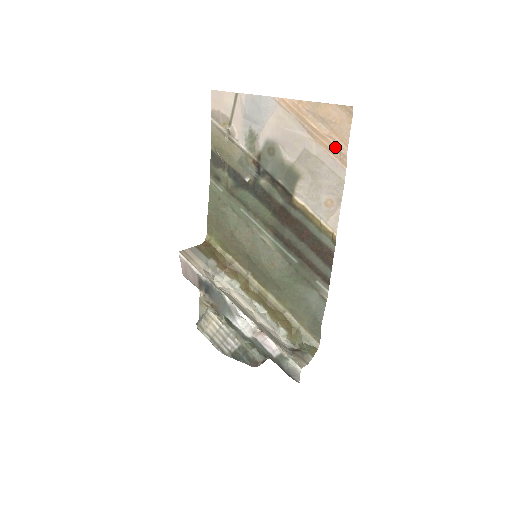
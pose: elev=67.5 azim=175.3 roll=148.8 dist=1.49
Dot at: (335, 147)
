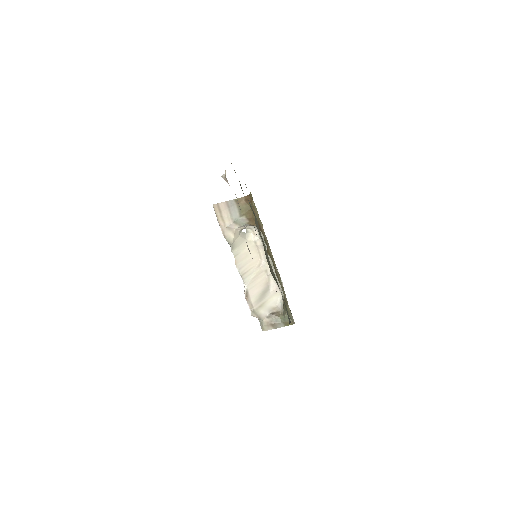
Dot at: occluded
